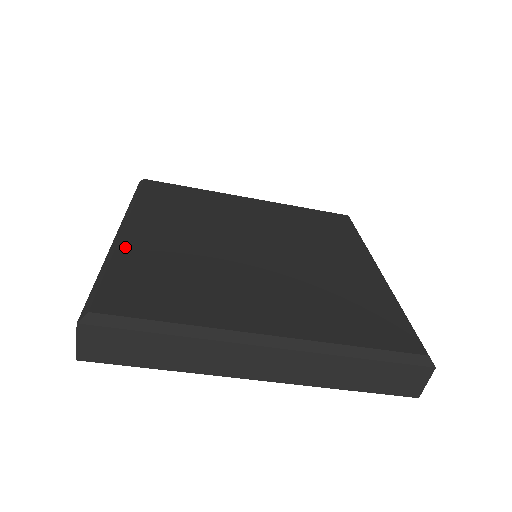
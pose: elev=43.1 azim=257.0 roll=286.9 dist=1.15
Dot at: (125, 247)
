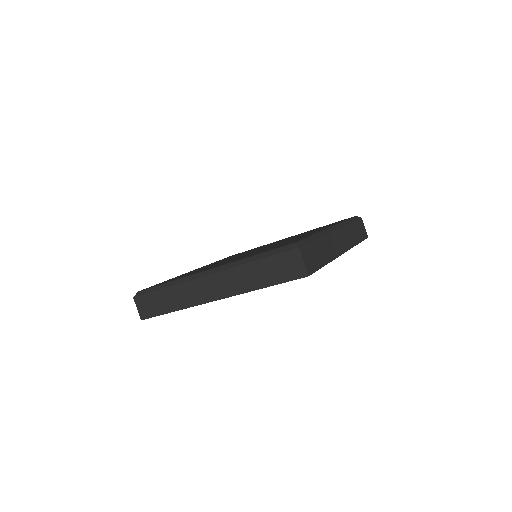
Dot at: occluded
